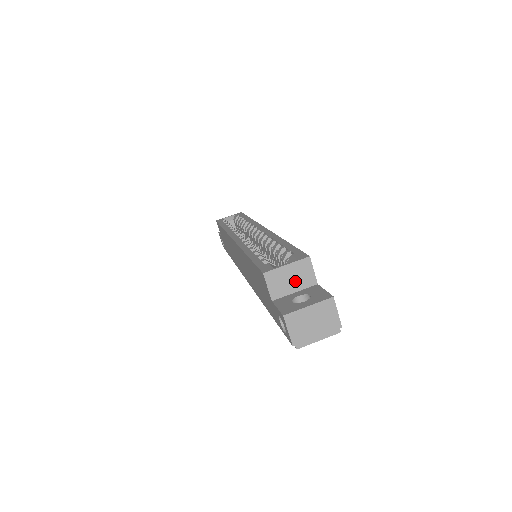
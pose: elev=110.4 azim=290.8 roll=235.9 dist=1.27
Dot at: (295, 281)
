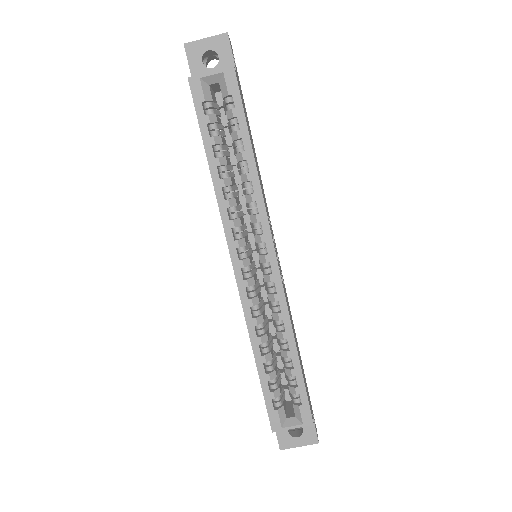
Dot at: occluded
